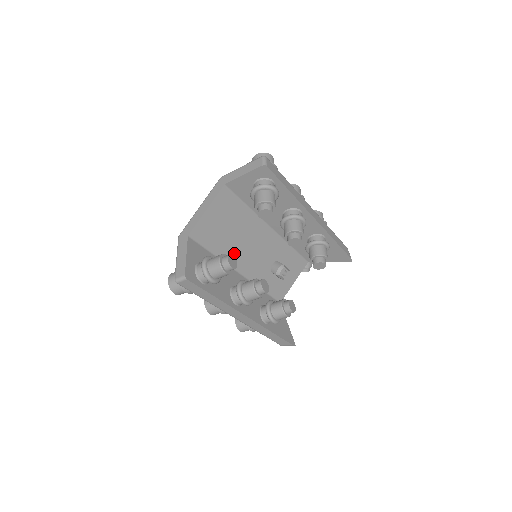
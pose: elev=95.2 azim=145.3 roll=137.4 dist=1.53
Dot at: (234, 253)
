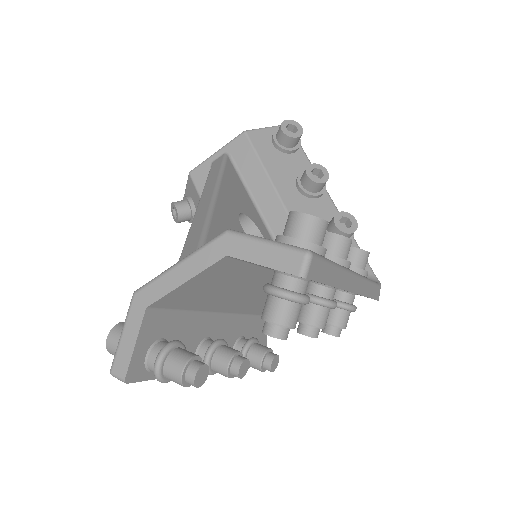
Dot at: (218, 302)
